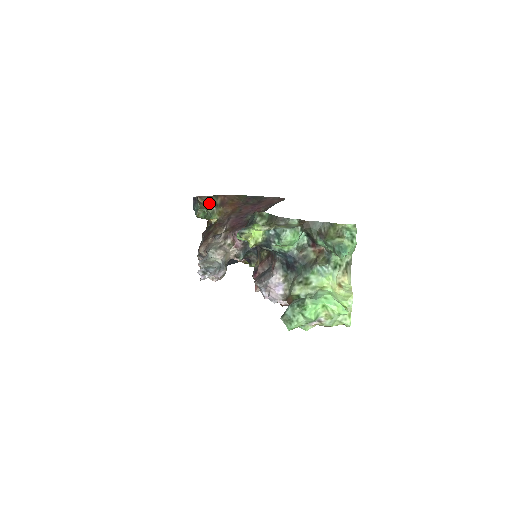
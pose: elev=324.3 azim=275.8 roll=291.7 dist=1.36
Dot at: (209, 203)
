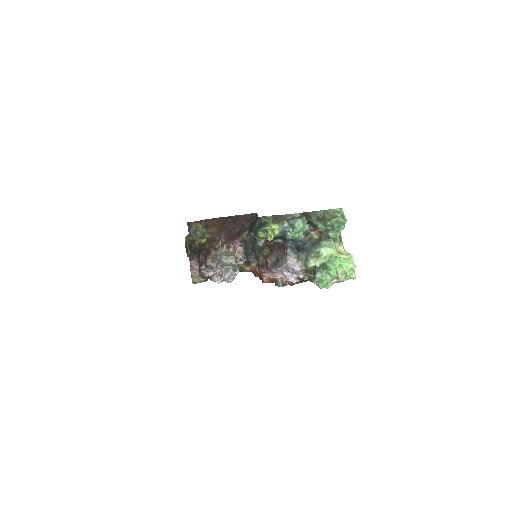
Dot at: (199, 226)
